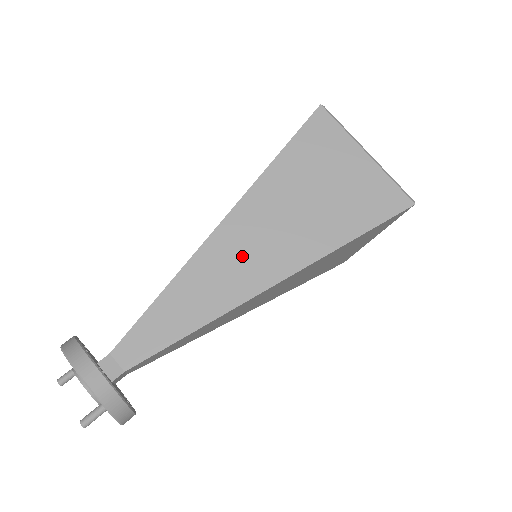
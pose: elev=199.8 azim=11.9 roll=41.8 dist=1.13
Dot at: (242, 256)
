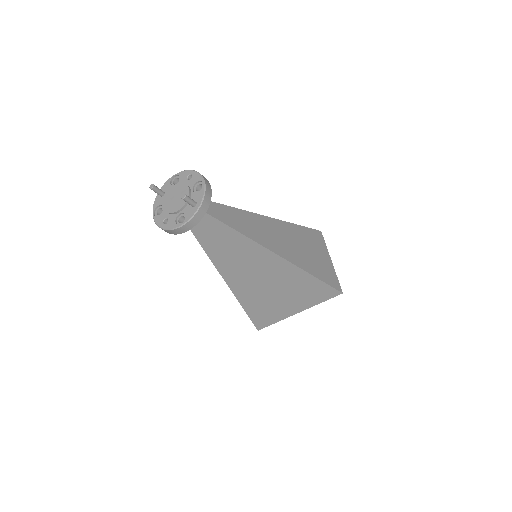
Dot at: (272, 234)
